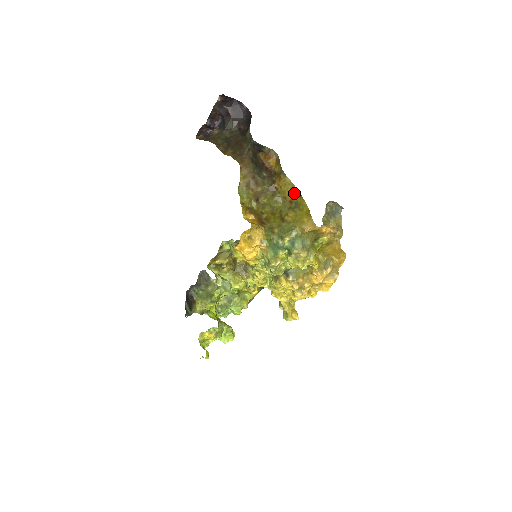
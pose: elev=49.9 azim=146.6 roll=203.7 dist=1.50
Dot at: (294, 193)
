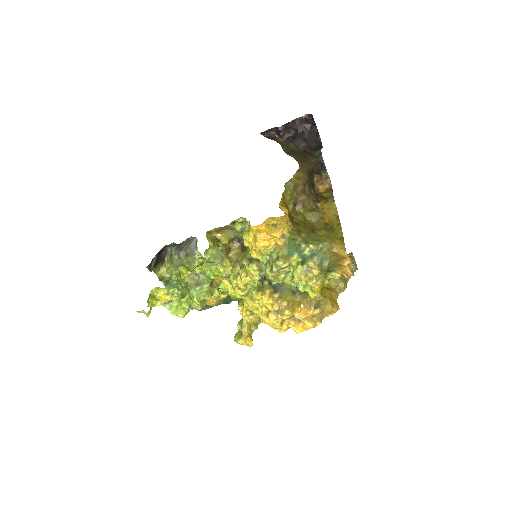
Dot at: (334, 219)
